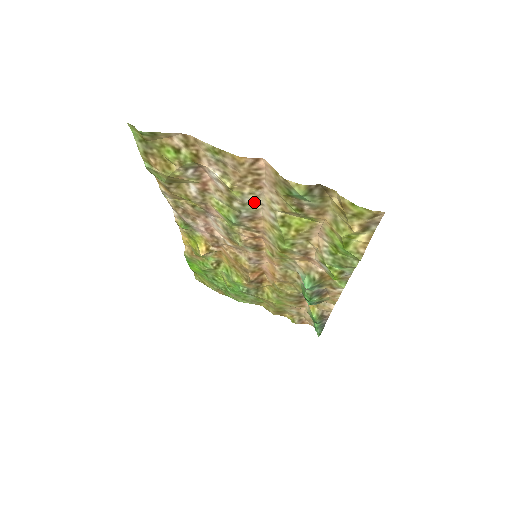
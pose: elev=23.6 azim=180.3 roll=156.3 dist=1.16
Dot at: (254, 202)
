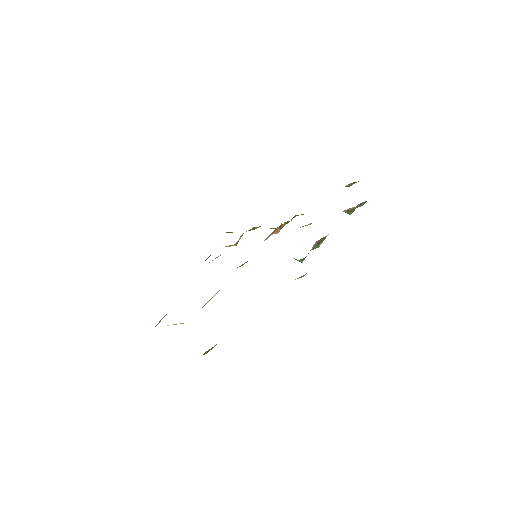
Dot at: (204, 305)
